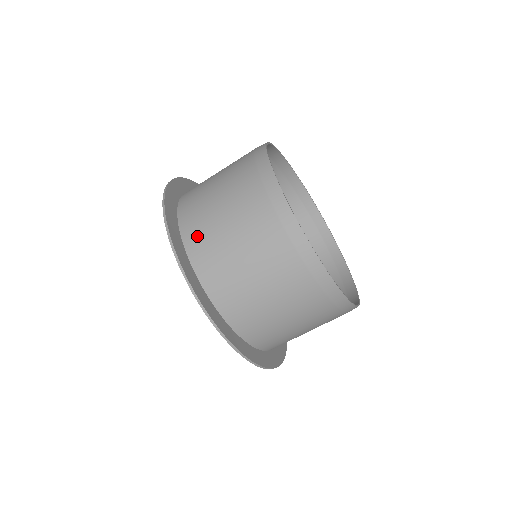
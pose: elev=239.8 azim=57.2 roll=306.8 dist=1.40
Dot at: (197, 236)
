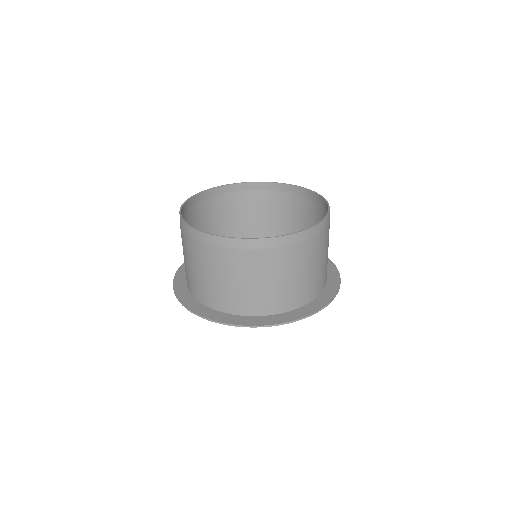
Dot at: (216, 300)
